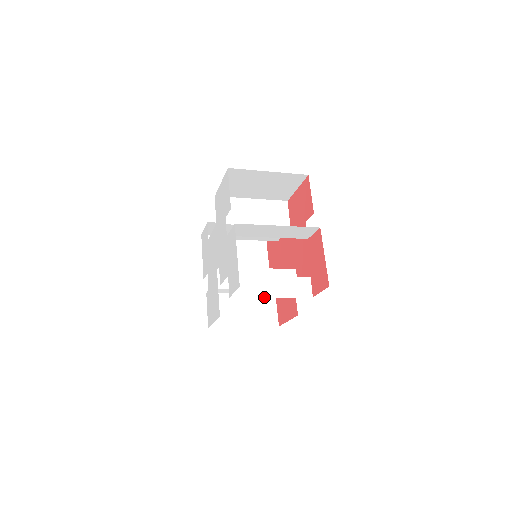
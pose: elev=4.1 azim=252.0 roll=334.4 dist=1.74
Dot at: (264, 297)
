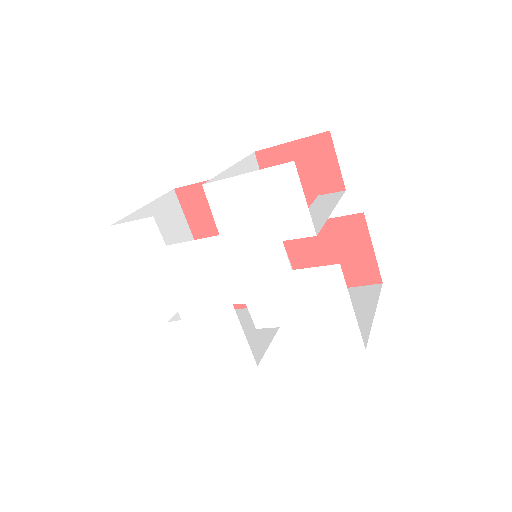
Dot at: occluded
